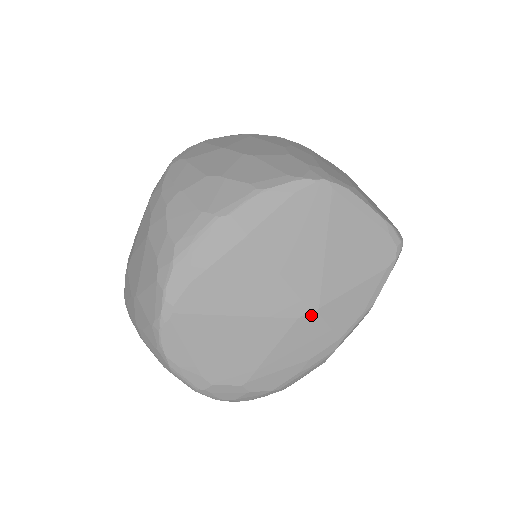
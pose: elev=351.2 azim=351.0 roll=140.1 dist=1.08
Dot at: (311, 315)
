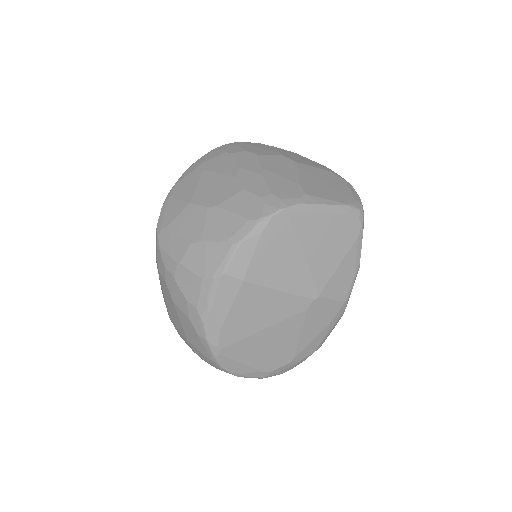
Dot at: (316, 301)
